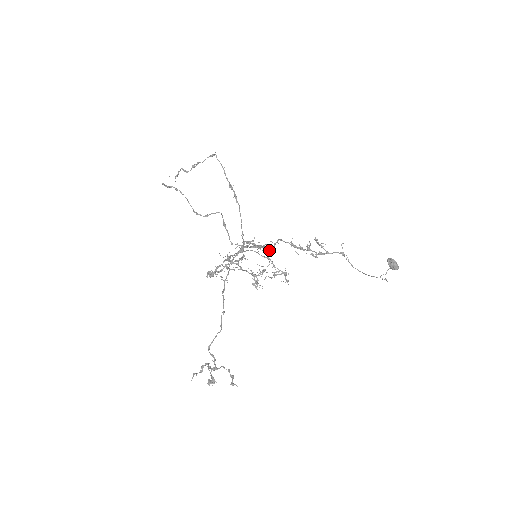
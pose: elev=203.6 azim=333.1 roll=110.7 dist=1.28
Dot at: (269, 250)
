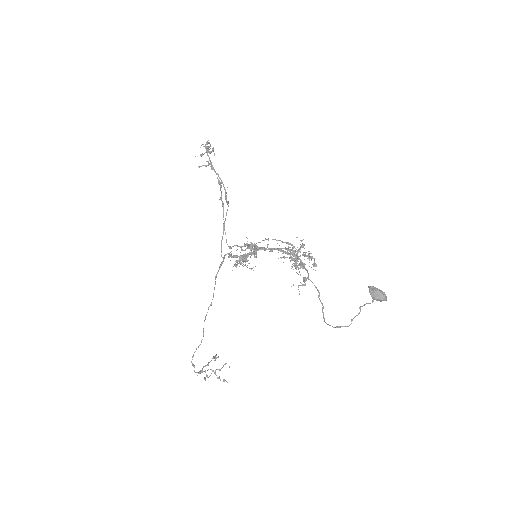
Dot at: (243, 266)
